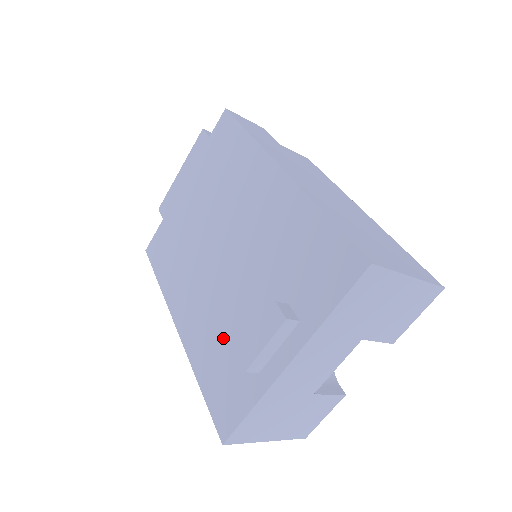
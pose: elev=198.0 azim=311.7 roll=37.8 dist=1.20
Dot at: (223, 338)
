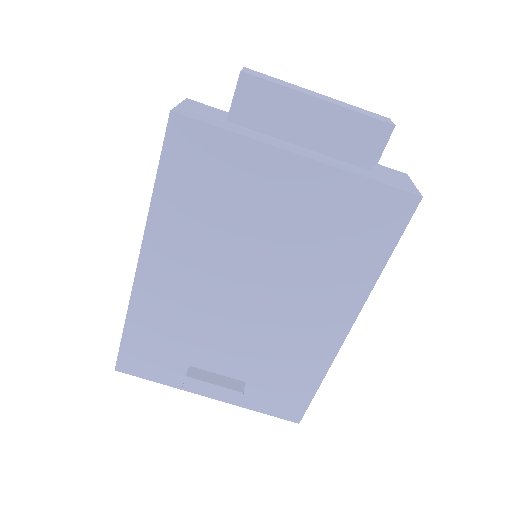
Dot at: (180, 334)
